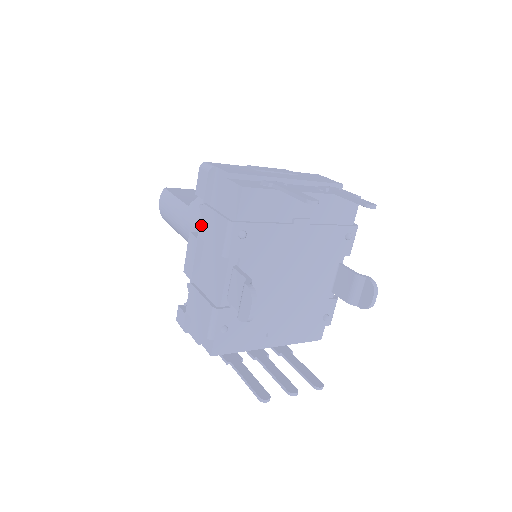
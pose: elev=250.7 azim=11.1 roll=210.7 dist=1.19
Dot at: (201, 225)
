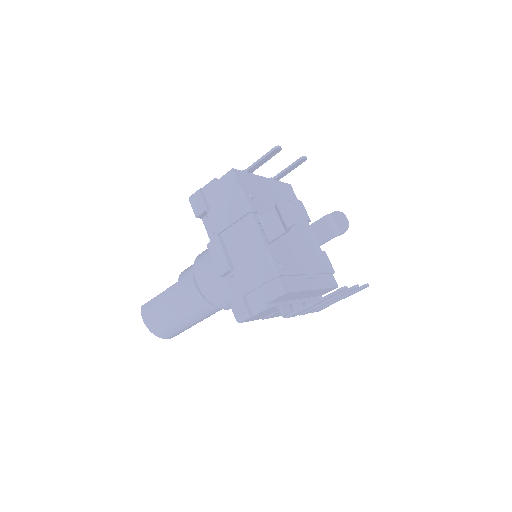
Dot at: (215, 225)
